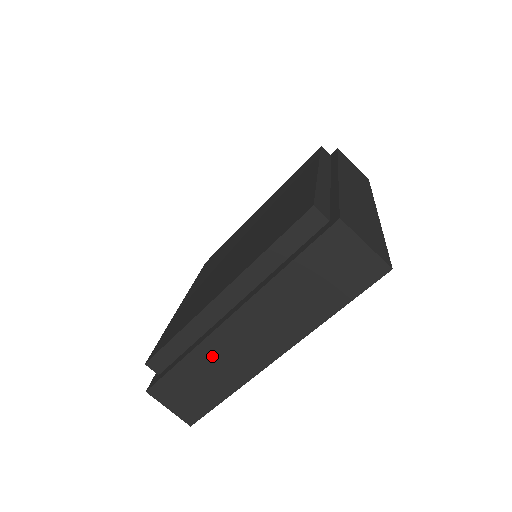
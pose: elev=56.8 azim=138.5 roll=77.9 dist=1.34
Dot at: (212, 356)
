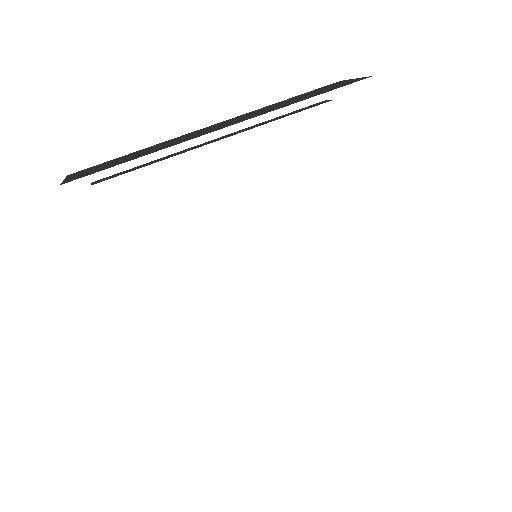
Dot at: (166, 143)
